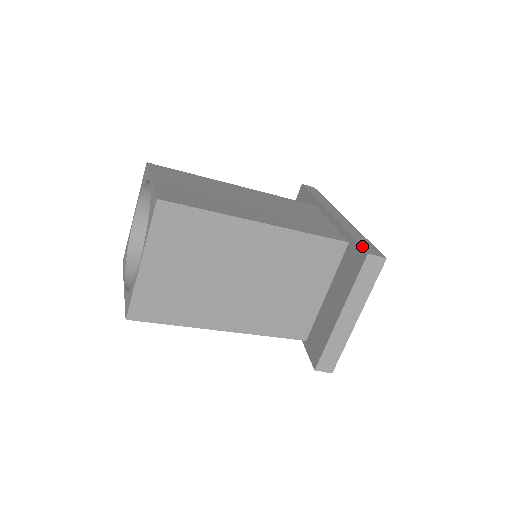
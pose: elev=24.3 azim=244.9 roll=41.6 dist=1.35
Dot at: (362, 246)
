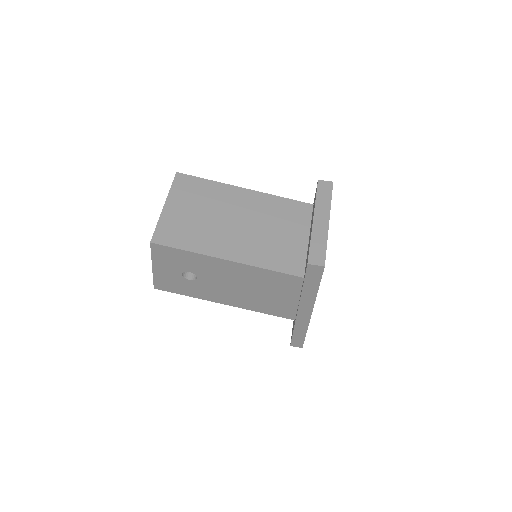
Dot at: occluded
